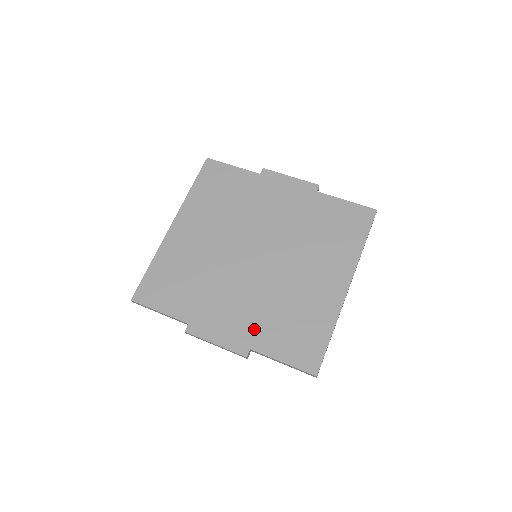
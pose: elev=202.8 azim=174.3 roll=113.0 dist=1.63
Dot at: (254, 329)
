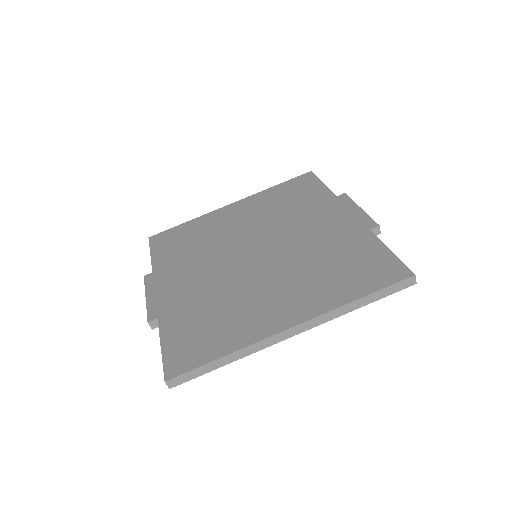
Dot at: (180, 305)
